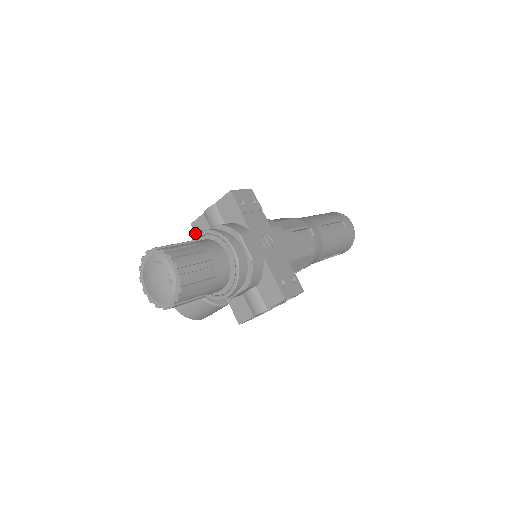
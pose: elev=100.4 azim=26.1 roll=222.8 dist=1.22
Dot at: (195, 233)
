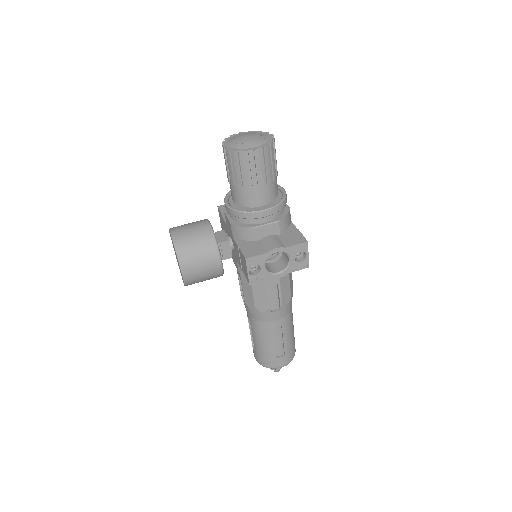
Dot at: (220, 210)
